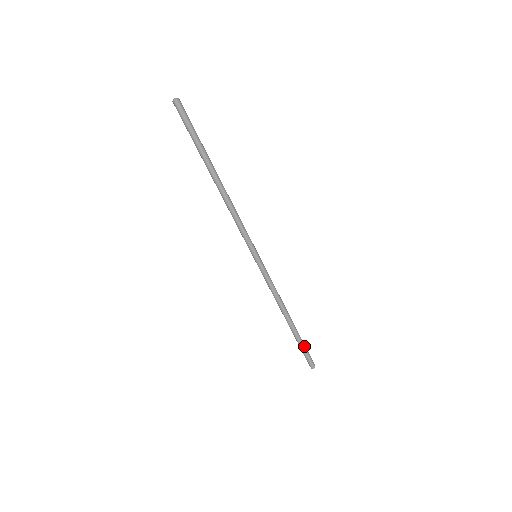
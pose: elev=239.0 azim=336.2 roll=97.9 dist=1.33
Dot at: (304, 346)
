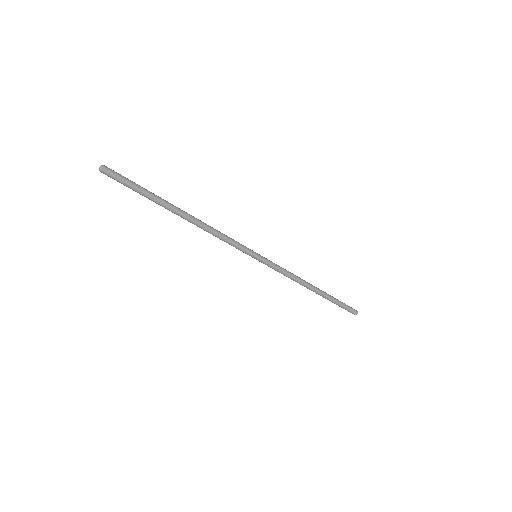
Dot at: (339, 304)
